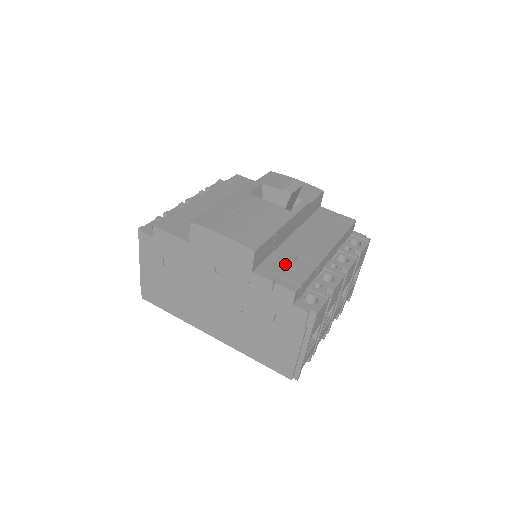
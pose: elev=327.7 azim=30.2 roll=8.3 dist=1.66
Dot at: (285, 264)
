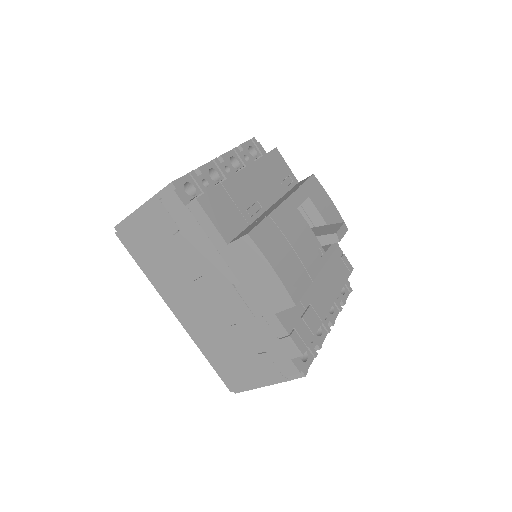
Dot at: (300, 312)
